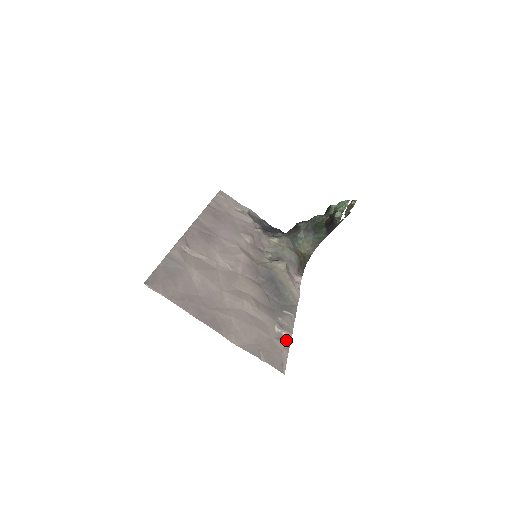
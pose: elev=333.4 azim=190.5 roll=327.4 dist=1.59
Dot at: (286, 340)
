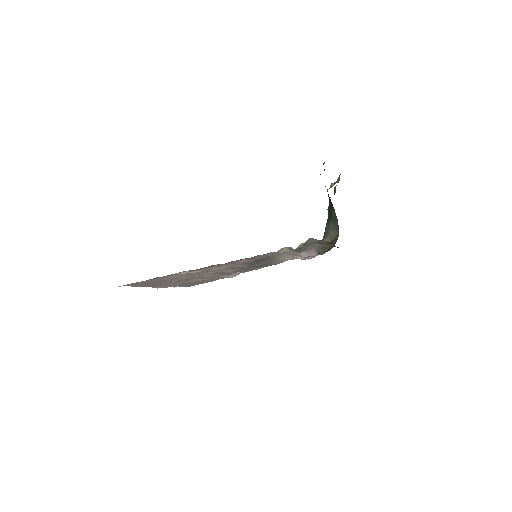
Dot at: occluded
